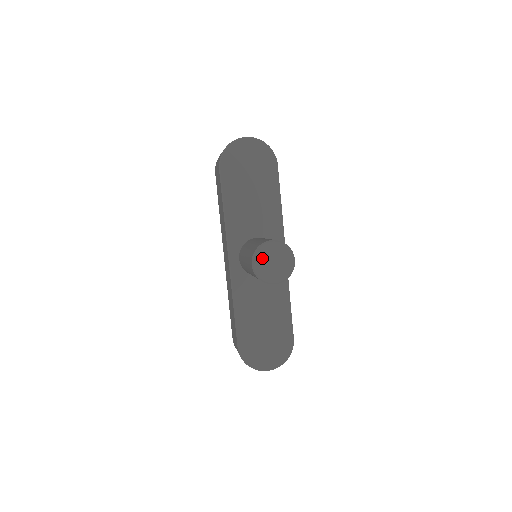
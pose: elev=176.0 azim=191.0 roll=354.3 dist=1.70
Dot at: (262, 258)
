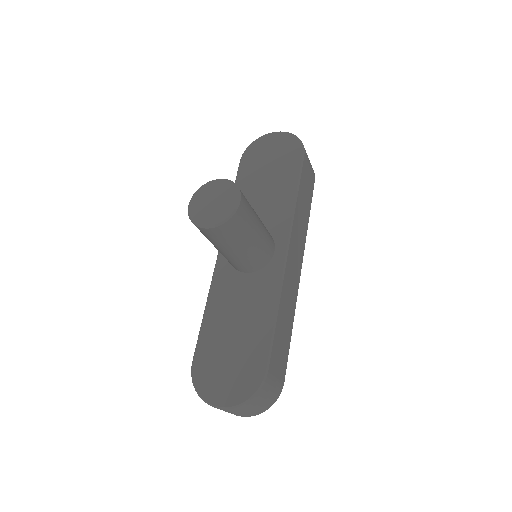
Dot at: (202, 196)
